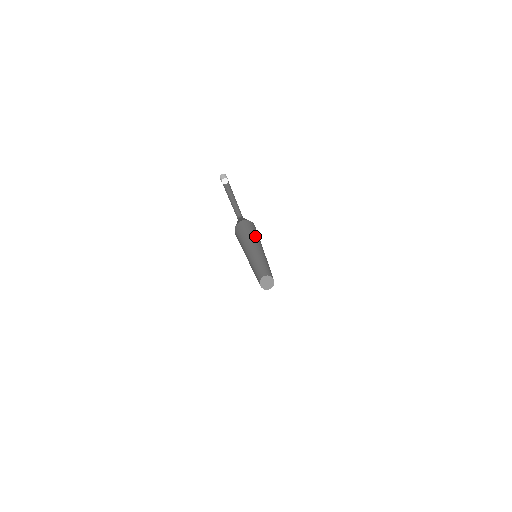
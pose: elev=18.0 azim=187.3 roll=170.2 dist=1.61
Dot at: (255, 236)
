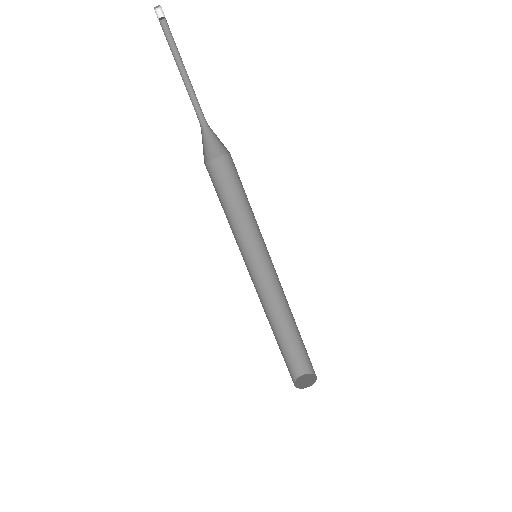
Dot at: (232, 213)
